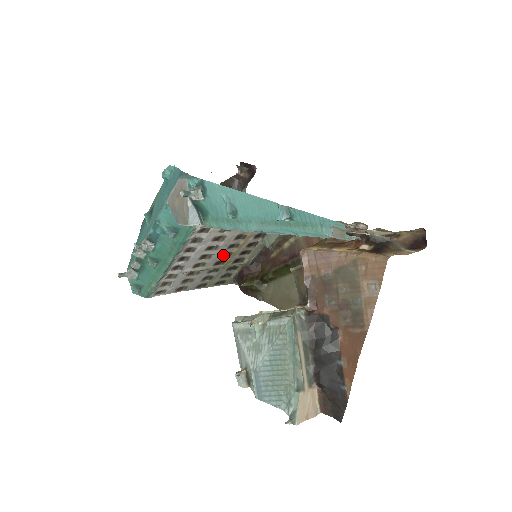
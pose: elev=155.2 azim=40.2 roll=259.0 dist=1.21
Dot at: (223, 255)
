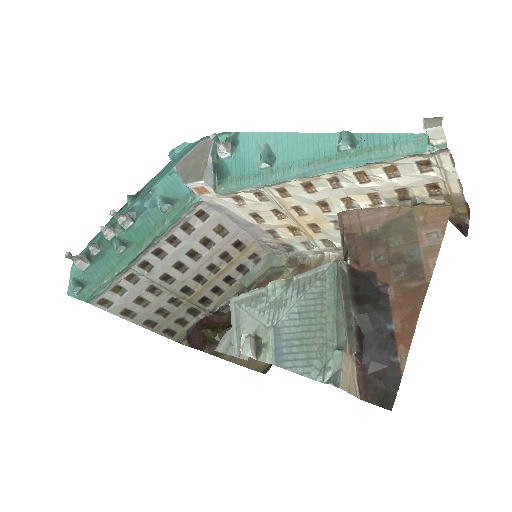
Dot at: (196, 278)
